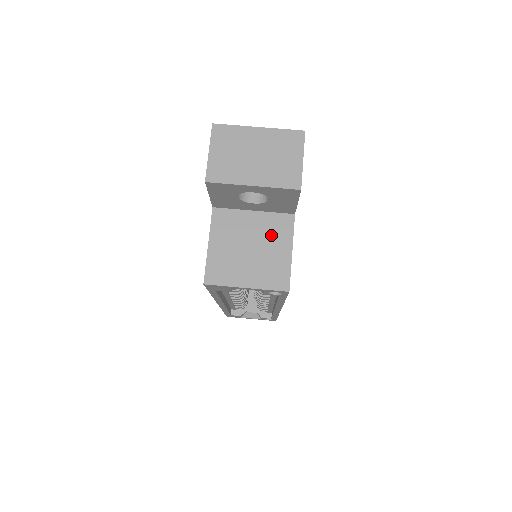
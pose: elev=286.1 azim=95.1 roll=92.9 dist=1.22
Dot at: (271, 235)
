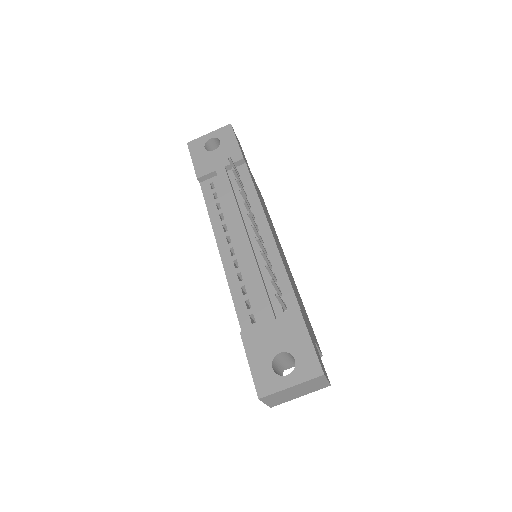
Dot at: occluded
